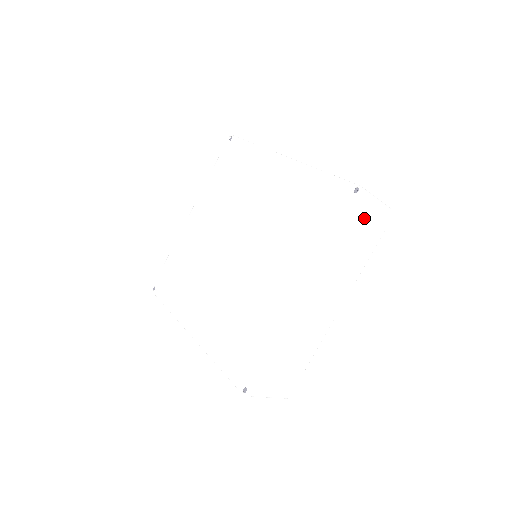
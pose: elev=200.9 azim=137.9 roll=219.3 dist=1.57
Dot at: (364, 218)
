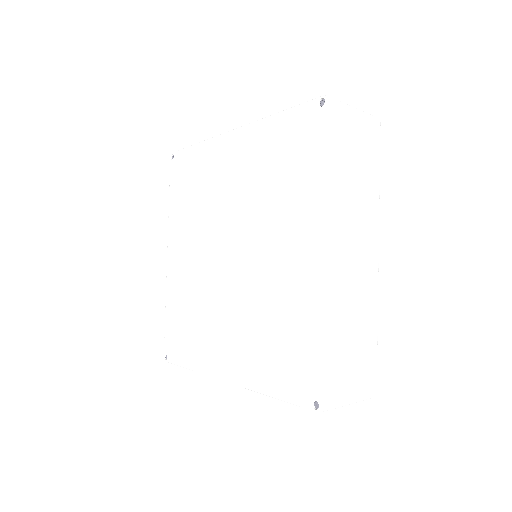
Dot at: (348, 132)
